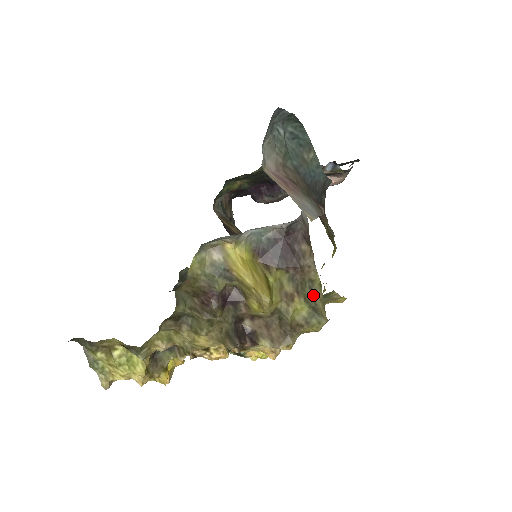
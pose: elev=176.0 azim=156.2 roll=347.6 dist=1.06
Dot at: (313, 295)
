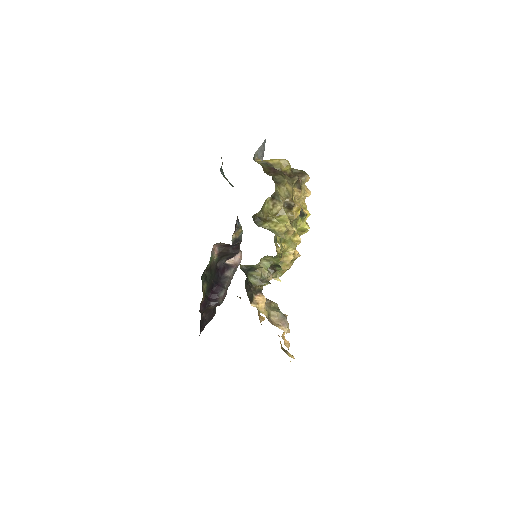
Dot at: occluded
